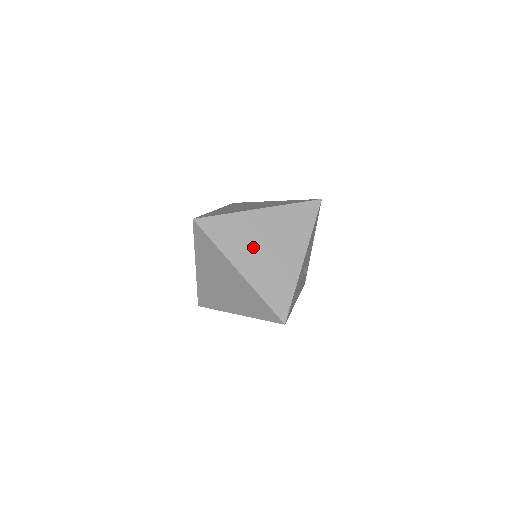
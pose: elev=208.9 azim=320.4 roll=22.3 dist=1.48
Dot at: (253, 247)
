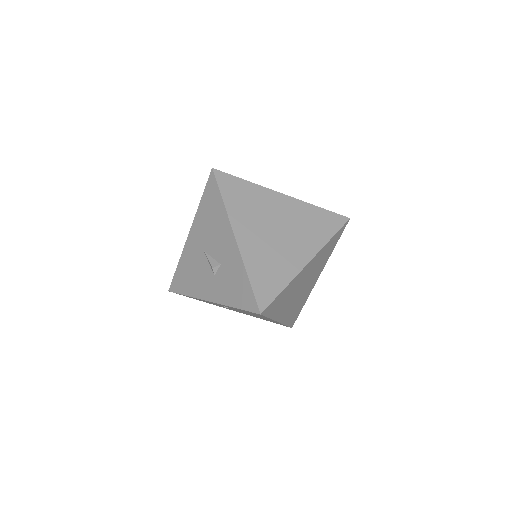
Dot at: (294, 297)
